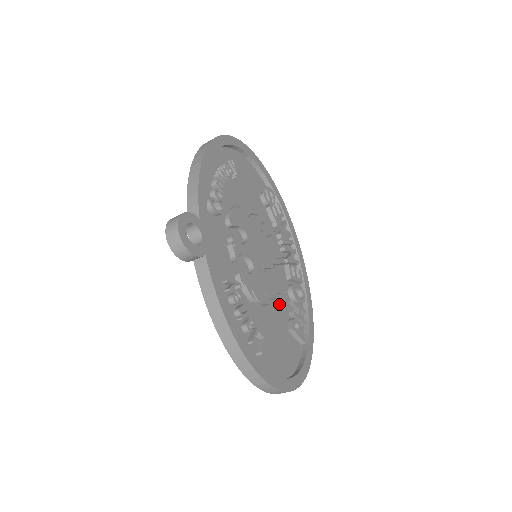
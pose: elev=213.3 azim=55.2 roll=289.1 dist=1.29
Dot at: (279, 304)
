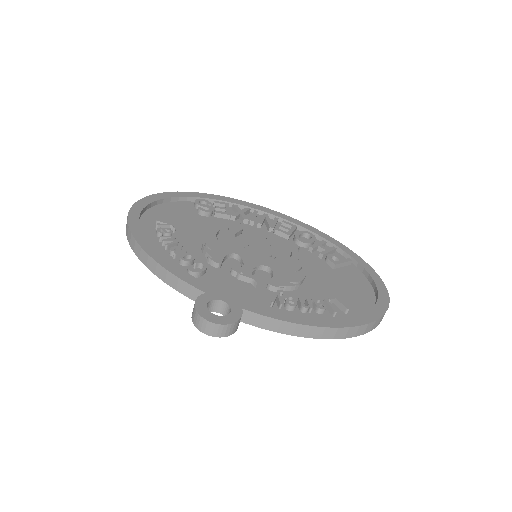
Dot at: (308, 262)
